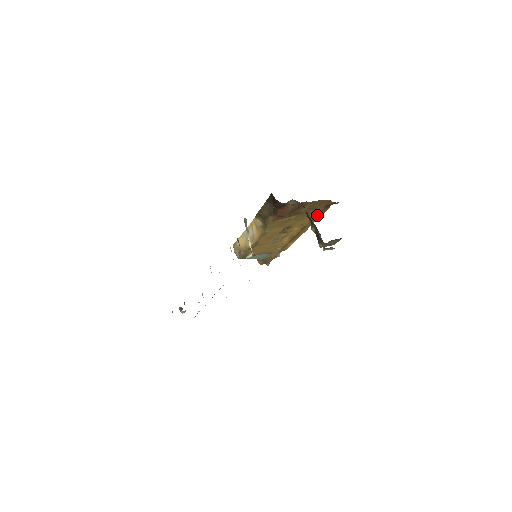
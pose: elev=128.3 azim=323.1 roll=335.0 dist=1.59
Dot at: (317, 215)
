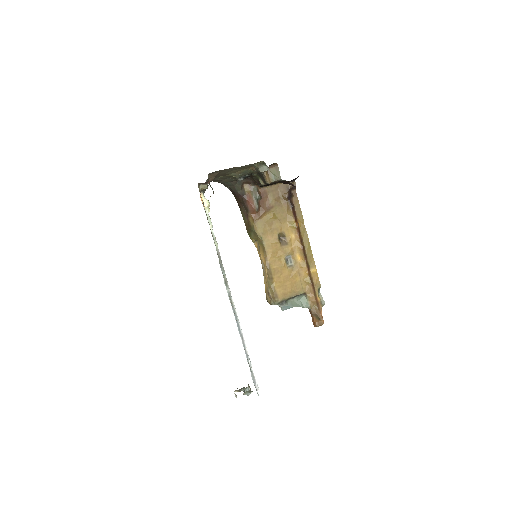
Dot at: (292, 206)
